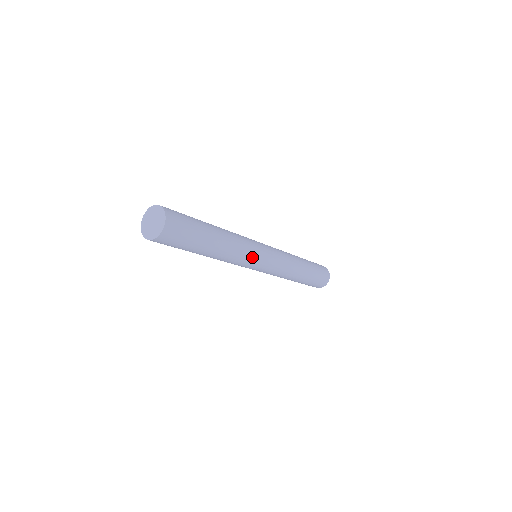
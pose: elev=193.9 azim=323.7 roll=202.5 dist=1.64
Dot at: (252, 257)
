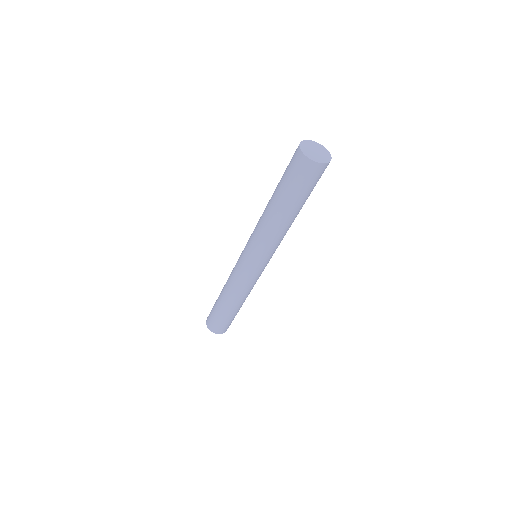
Dot at: occluded
